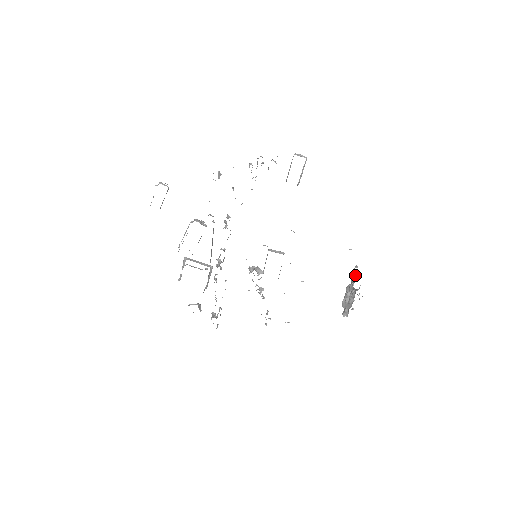
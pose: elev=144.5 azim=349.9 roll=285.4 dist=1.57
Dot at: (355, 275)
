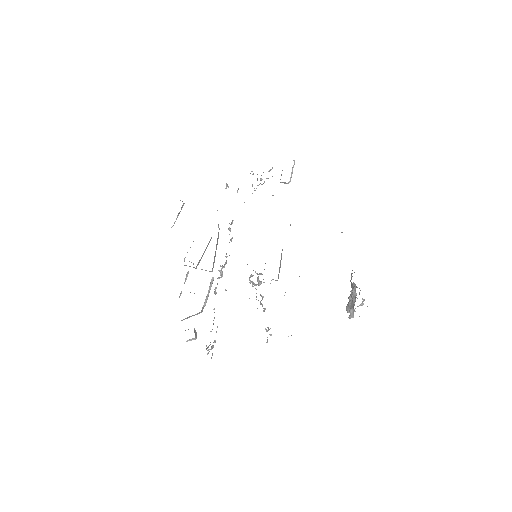
Dot at: occluded
